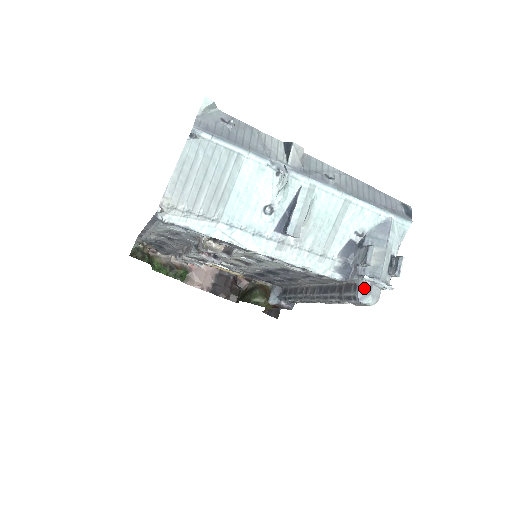
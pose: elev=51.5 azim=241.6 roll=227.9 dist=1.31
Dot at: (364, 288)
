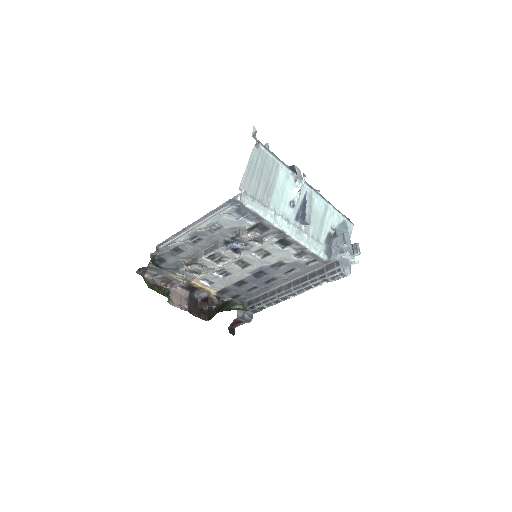
Dot at: (345, 262)
